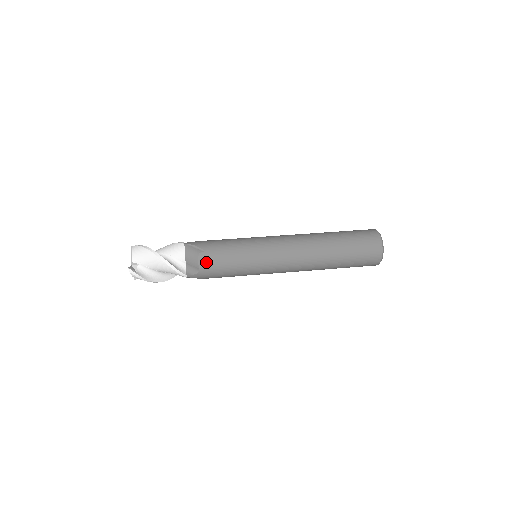
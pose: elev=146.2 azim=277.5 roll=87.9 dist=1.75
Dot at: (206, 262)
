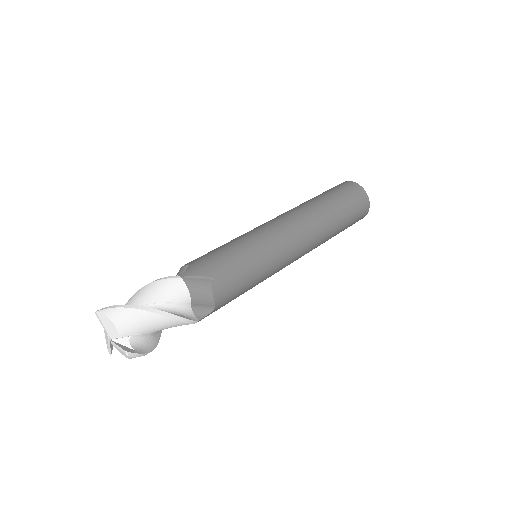
Dot at: (222, 293)
